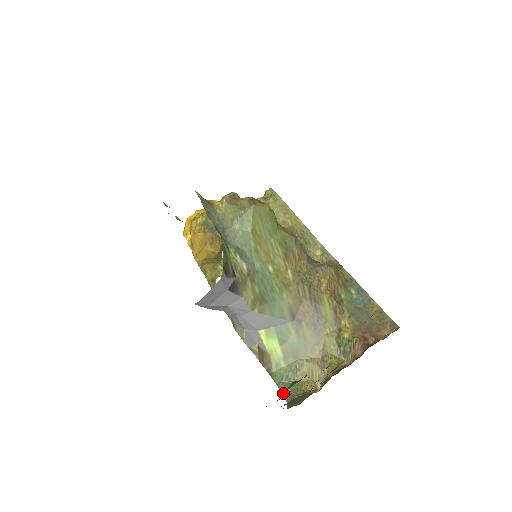
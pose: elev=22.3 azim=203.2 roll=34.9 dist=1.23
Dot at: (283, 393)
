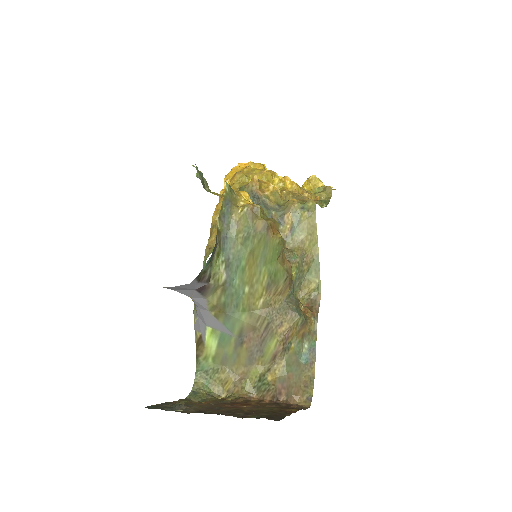
Dot at: (195, 380)
